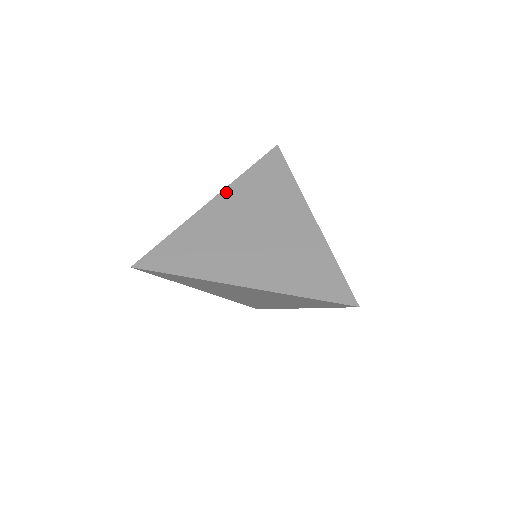
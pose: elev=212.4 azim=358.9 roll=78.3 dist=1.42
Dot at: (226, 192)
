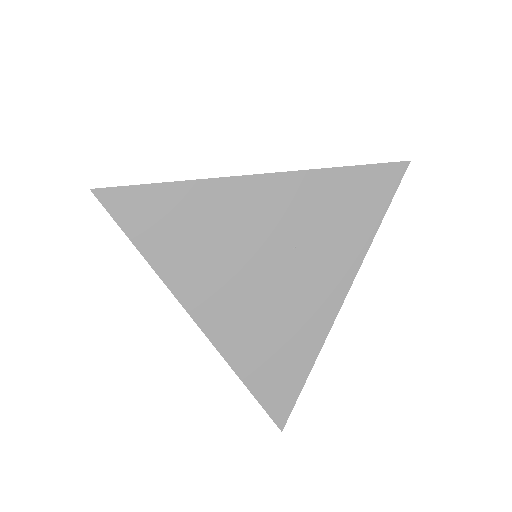
Dot at: (288, 178)
